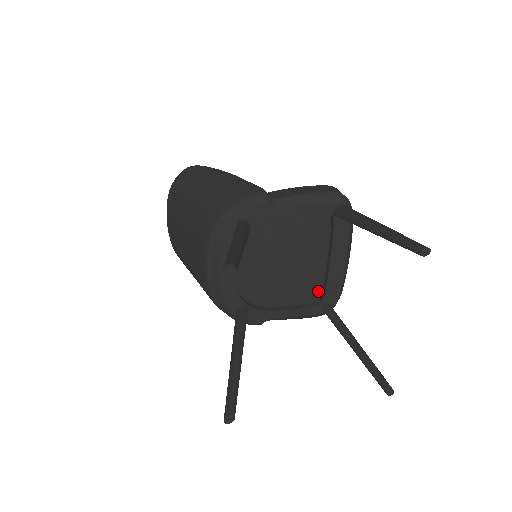
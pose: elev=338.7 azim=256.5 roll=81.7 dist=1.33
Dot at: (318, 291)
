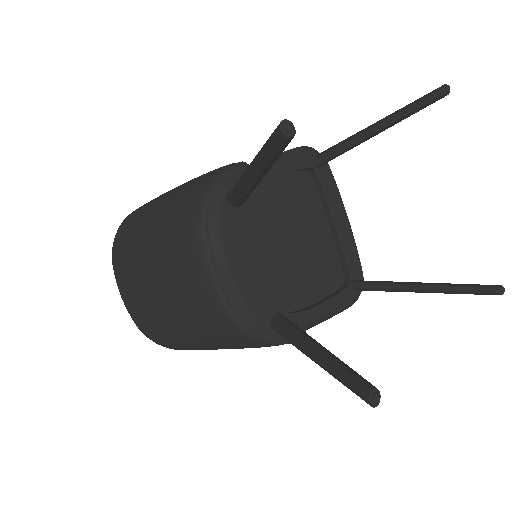
Dot at: (338, 271)
